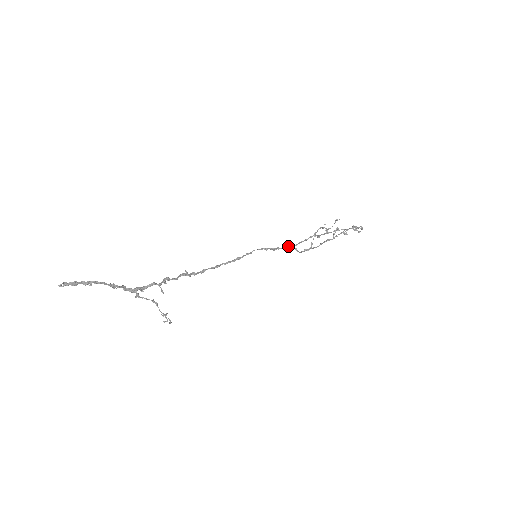
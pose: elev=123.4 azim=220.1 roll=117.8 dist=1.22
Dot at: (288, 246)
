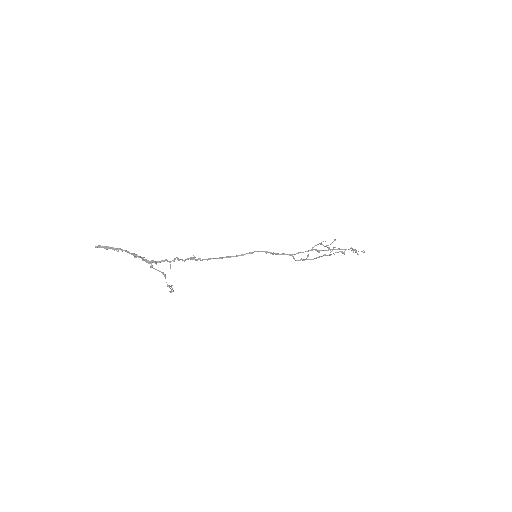
Dot at: occluded
